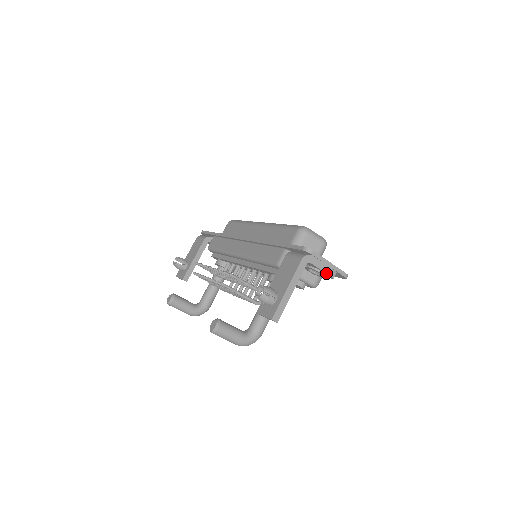
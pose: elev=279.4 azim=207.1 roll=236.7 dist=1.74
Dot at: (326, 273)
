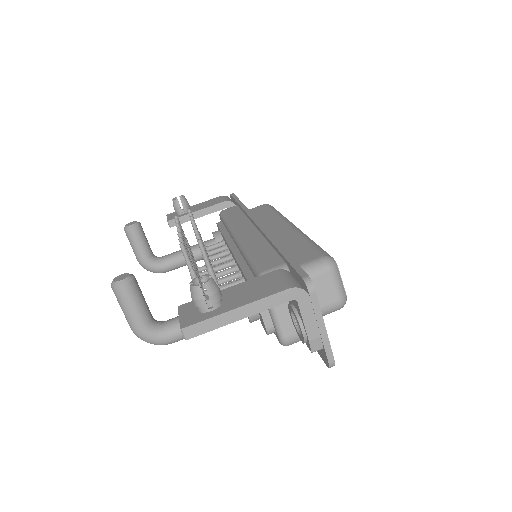
Dot at: (308, 336)
